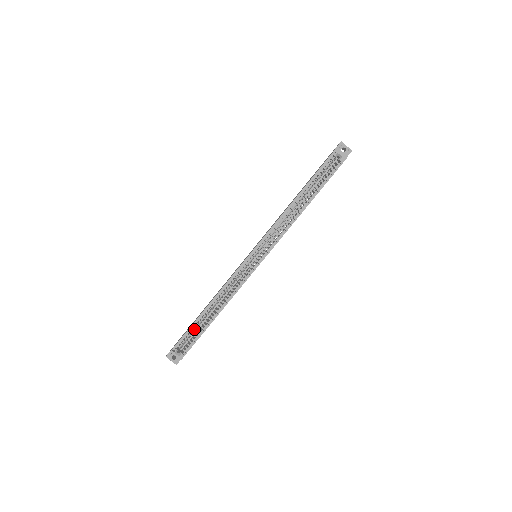
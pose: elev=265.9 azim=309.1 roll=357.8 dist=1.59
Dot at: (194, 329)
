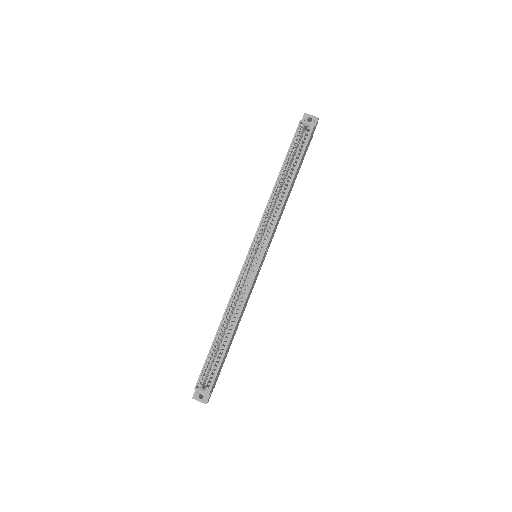
Dot at: (213, 356)
